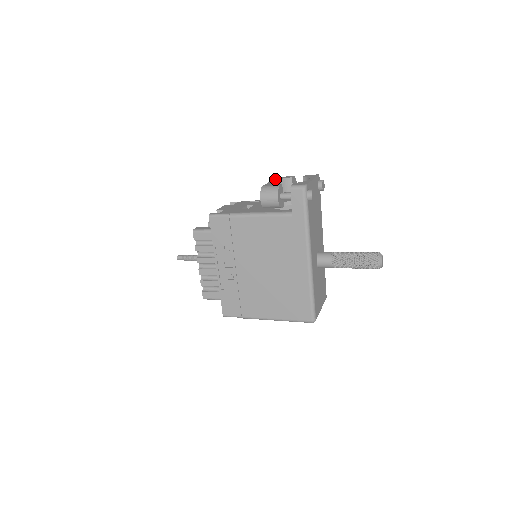
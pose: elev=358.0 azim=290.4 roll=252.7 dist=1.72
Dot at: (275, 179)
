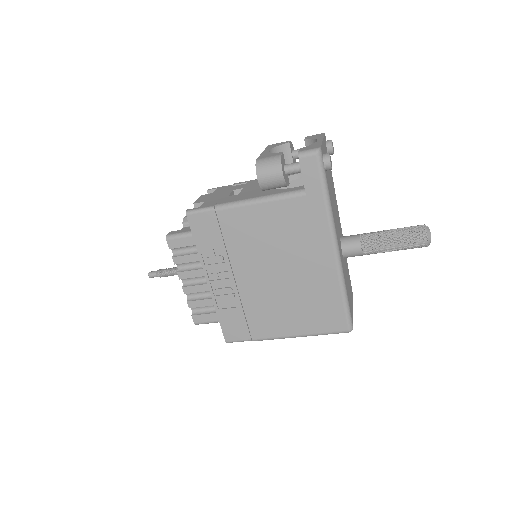
Dot at: (267, 148)
